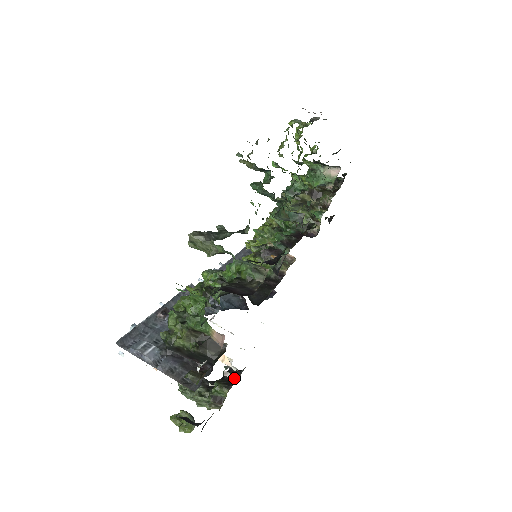
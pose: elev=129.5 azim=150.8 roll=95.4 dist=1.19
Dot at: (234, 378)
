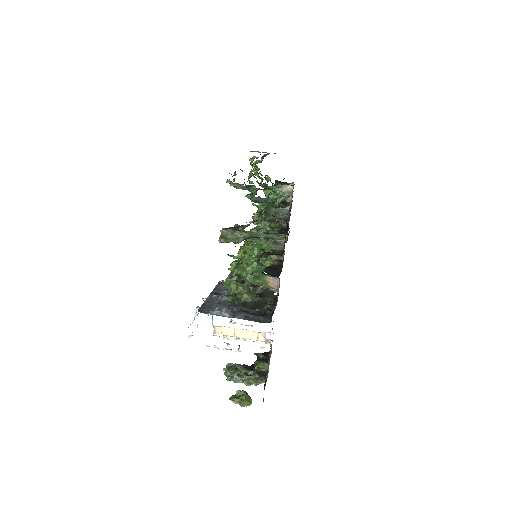
Dot at: (267, 356)
